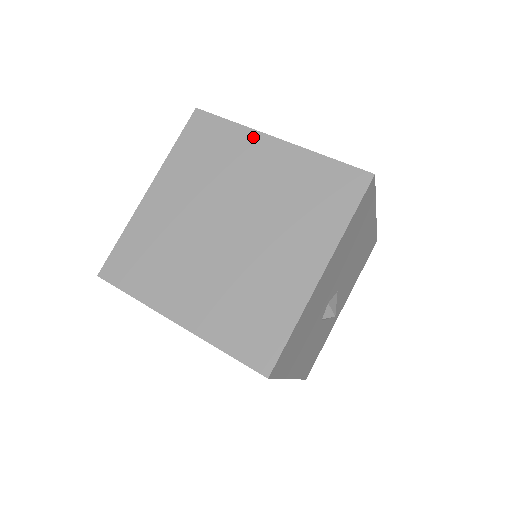
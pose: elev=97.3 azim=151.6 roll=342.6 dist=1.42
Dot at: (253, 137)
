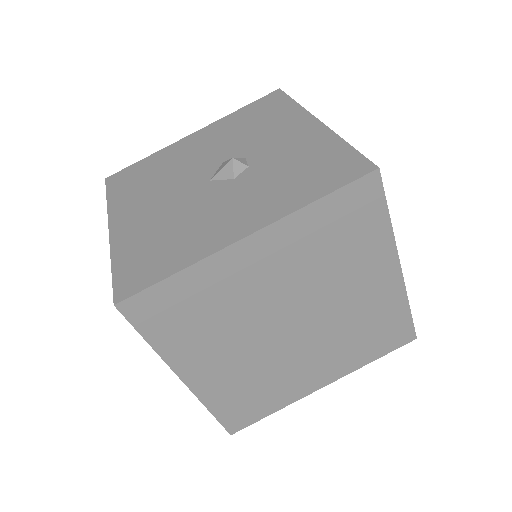
Dot at: (388, 252)
